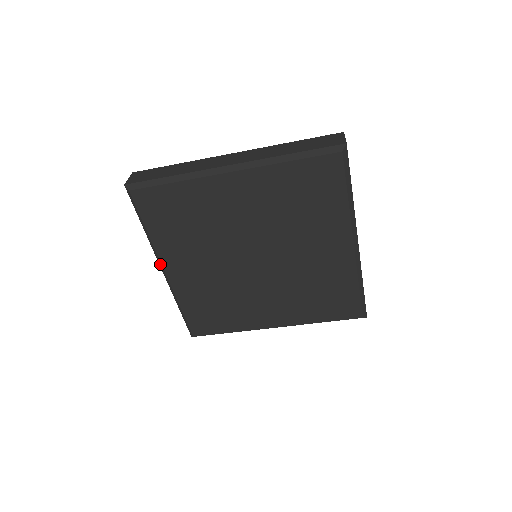
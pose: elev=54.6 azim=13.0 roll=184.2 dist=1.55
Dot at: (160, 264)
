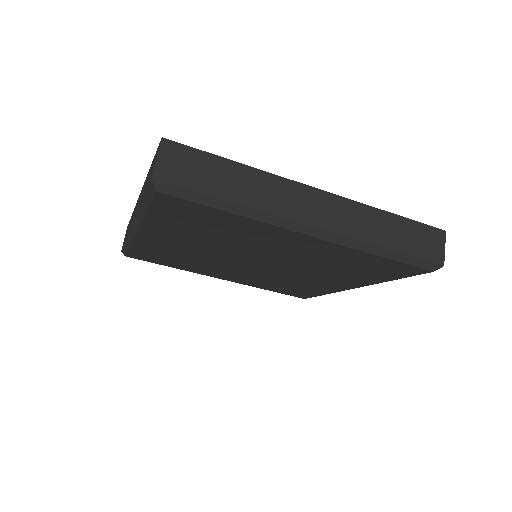
Dot at: (136, 225)
